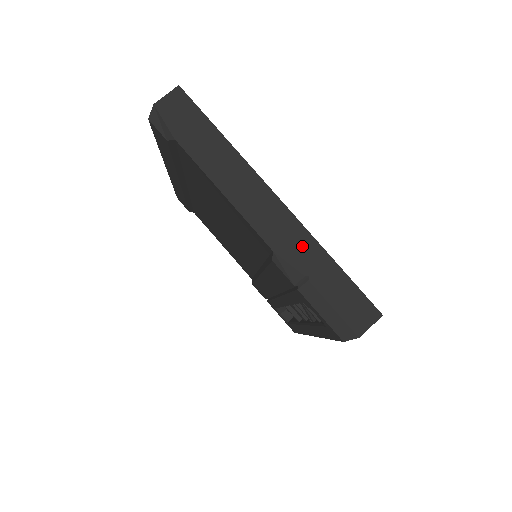
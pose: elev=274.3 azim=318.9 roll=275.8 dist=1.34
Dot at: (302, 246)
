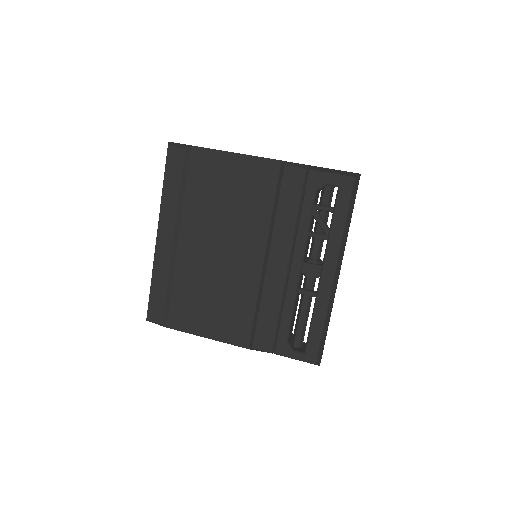
Dot at: occluded
